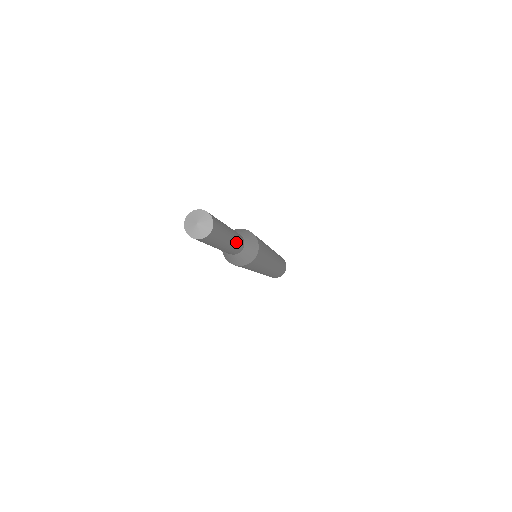
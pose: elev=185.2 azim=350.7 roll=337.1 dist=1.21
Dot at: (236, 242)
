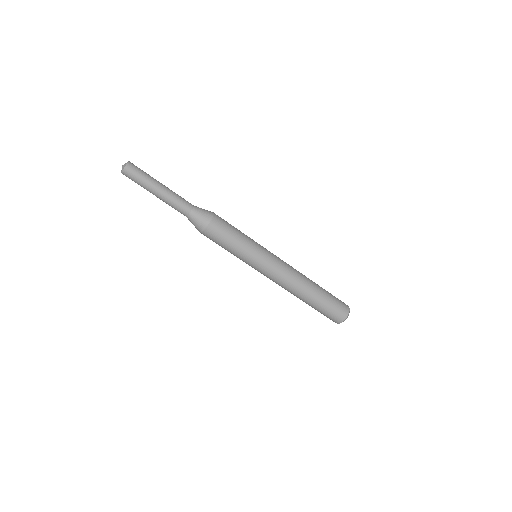
Dot at: (173, 197)
